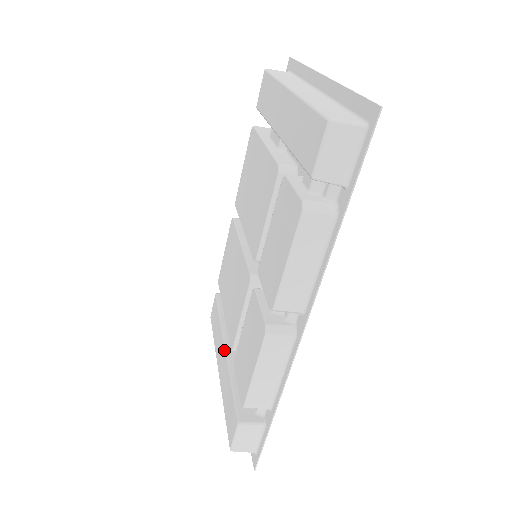
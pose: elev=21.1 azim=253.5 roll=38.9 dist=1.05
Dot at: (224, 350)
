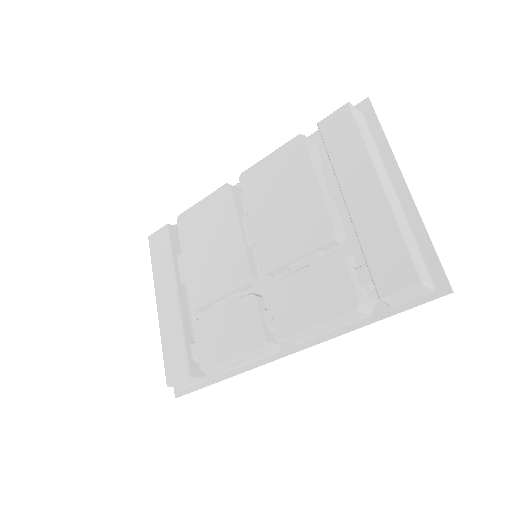
Dot at: (176, 297)
